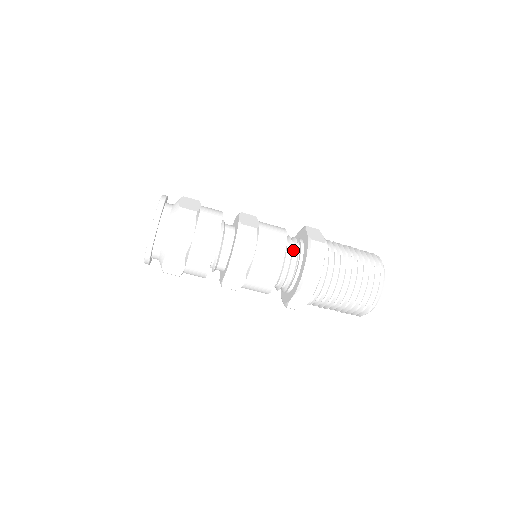
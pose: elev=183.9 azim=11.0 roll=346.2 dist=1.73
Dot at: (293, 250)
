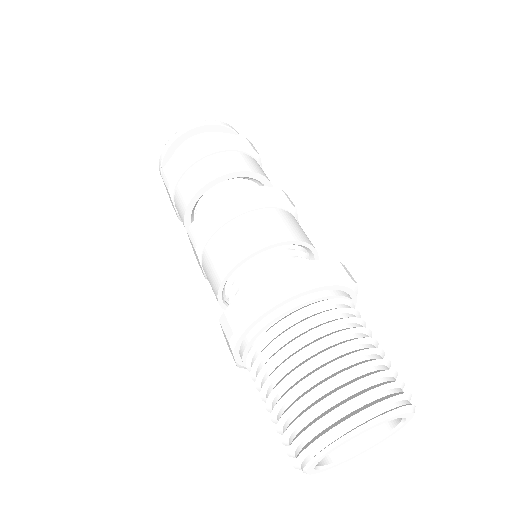
Dot at: occluded
